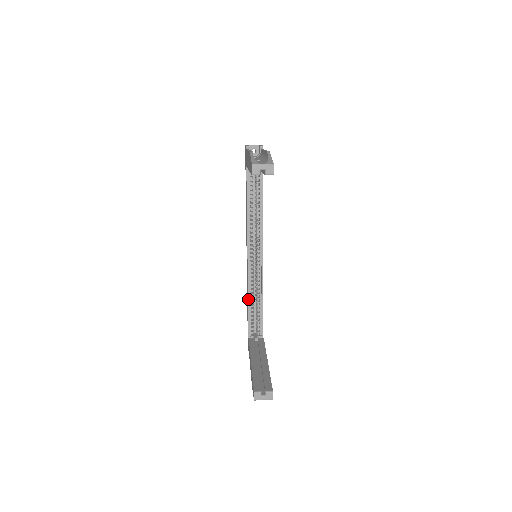
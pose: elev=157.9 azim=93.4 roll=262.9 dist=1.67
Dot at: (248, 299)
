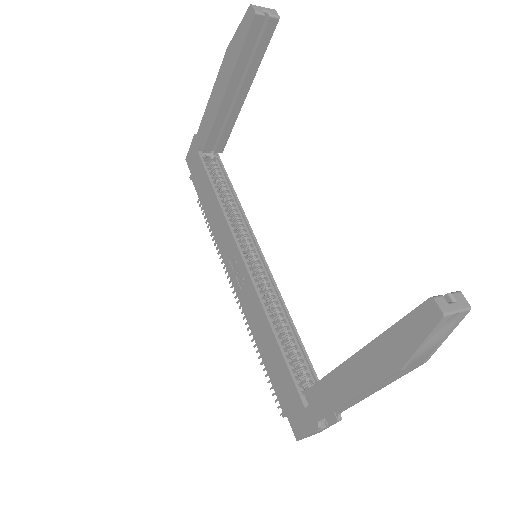
Dot at: (270, 326)
